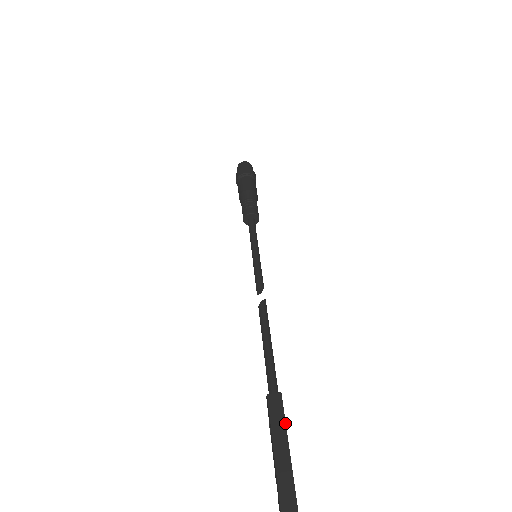
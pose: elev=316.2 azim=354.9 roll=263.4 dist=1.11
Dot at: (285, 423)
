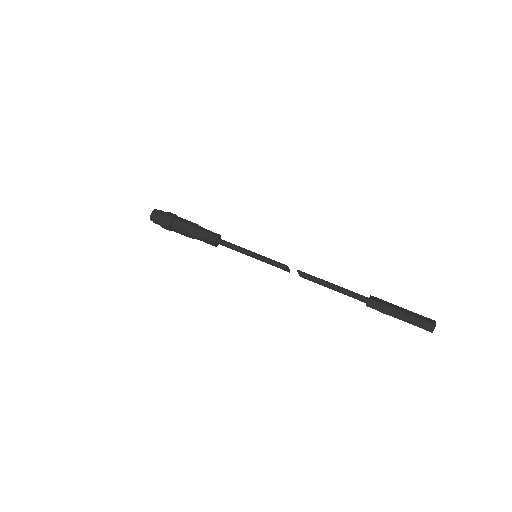
Dot at: (388, 306)
